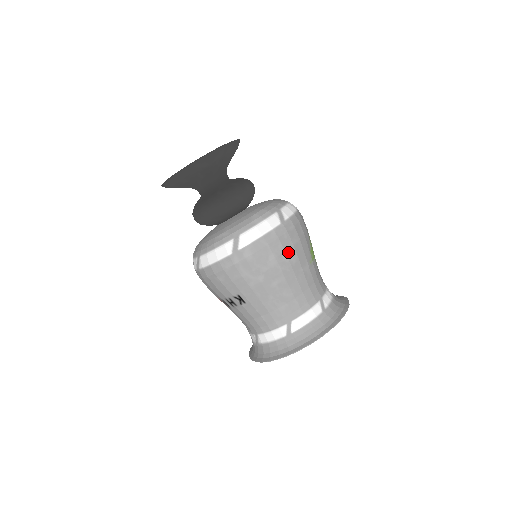
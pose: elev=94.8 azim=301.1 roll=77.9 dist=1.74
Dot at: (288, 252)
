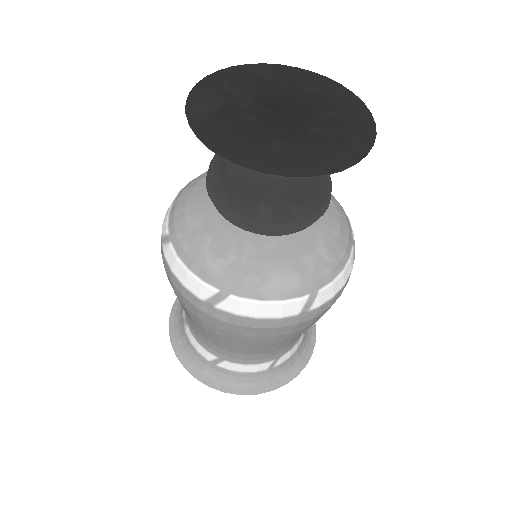
Dot at: (277, 337)
